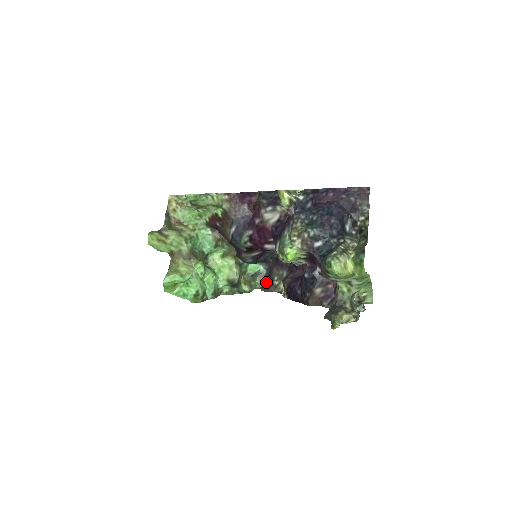
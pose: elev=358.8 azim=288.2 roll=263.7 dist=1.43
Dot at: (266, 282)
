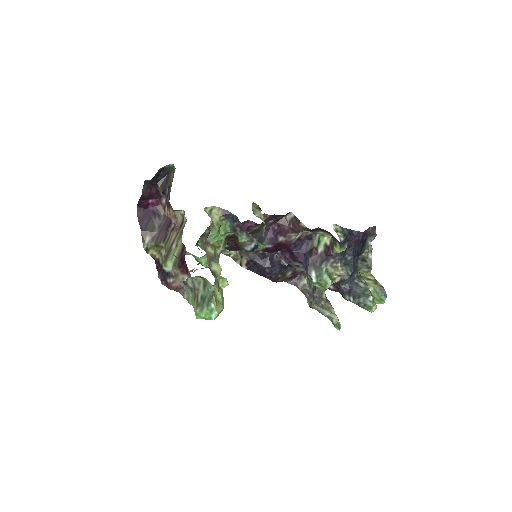
Dot at: occluded
